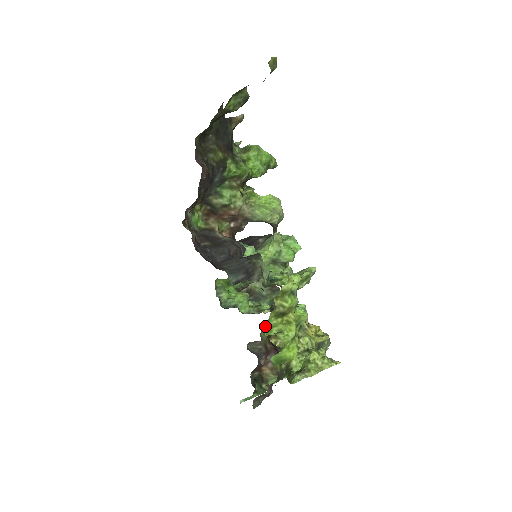
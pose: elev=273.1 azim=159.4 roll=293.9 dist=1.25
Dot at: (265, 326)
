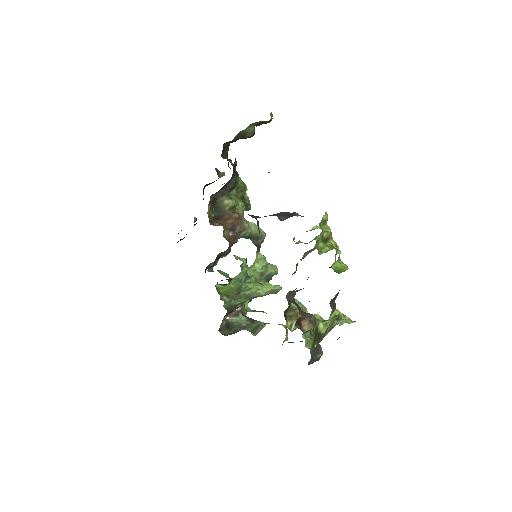
Dot at: (318, 245)
